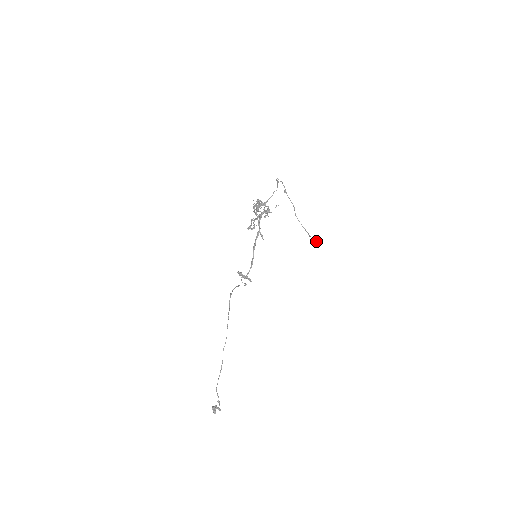
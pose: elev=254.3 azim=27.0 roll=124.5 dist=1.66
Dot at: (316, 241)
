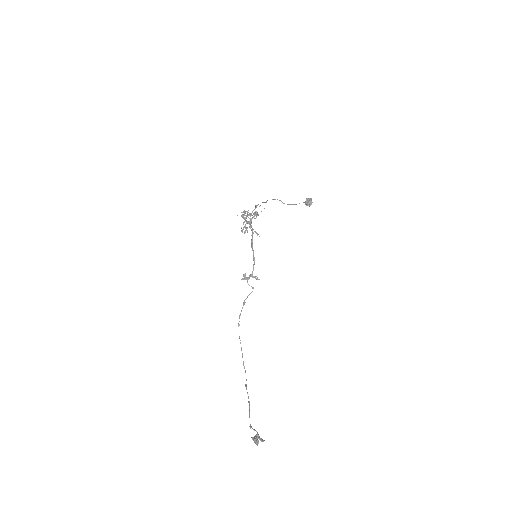
Dot at: (309, 200)
